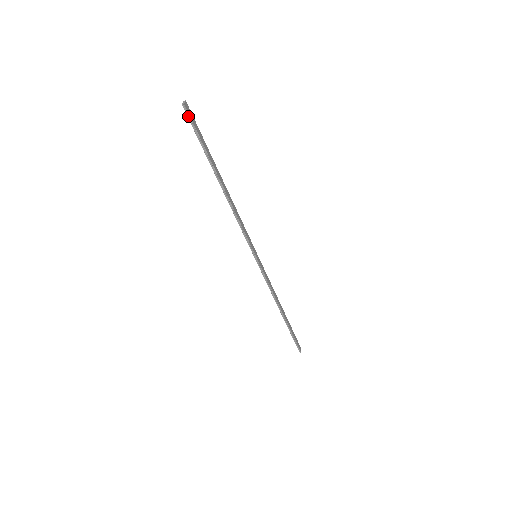
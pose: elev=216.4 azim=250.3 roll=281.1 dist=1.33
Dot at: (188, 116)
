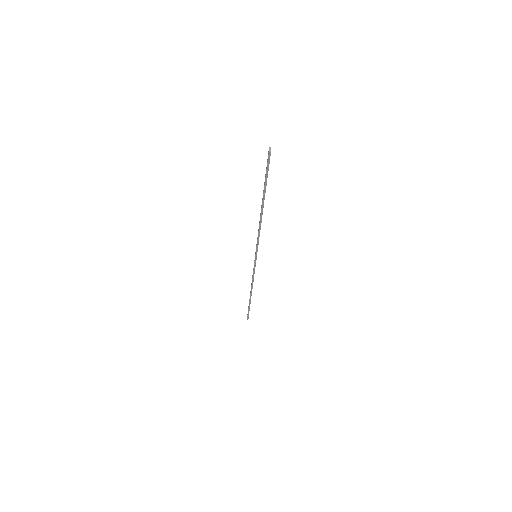
Dot at: (268, 160)
